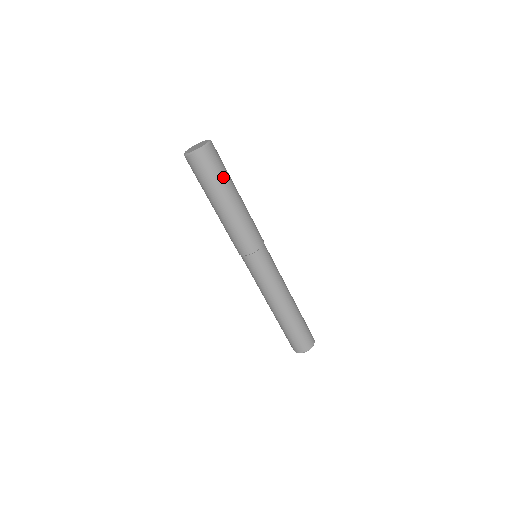
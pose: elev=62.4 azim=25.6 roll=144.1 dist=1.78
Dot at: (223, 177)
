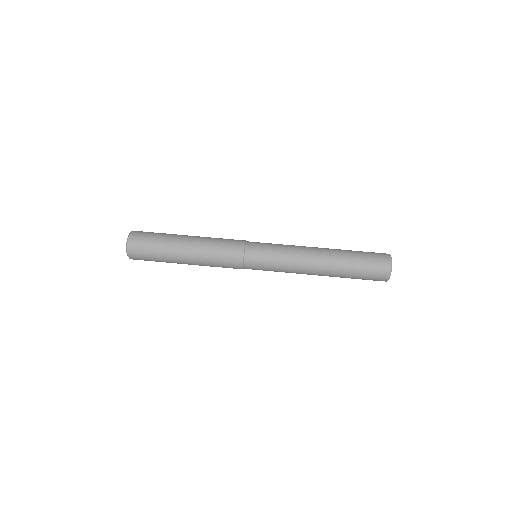
Dot at: occluded
